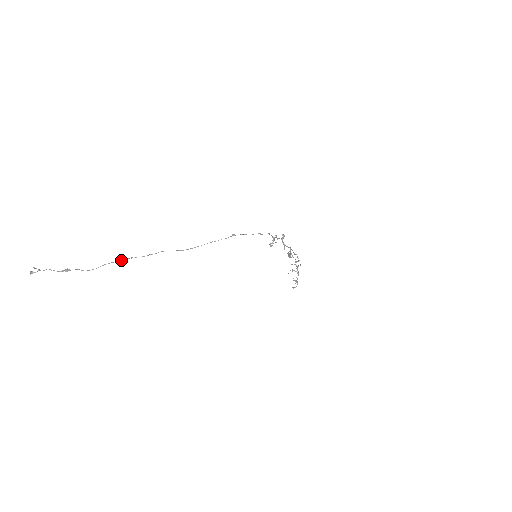
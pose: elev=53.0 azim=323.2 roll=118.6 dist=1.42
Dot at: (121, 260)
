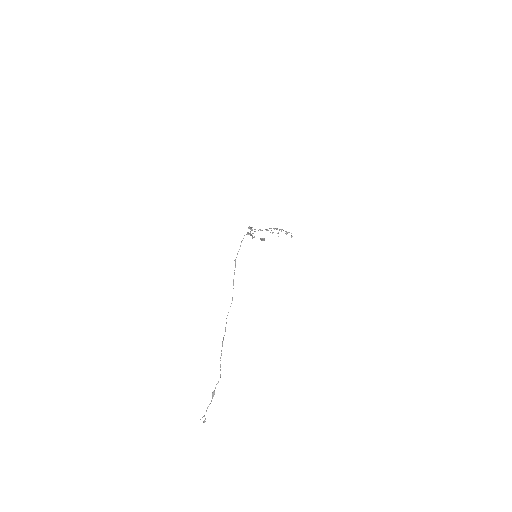
Dot at: (221, 351)
